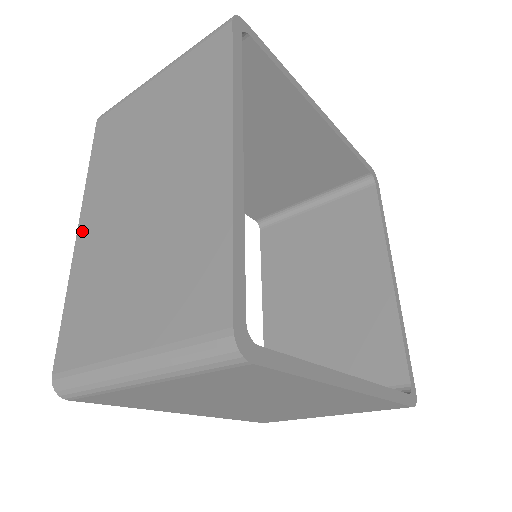
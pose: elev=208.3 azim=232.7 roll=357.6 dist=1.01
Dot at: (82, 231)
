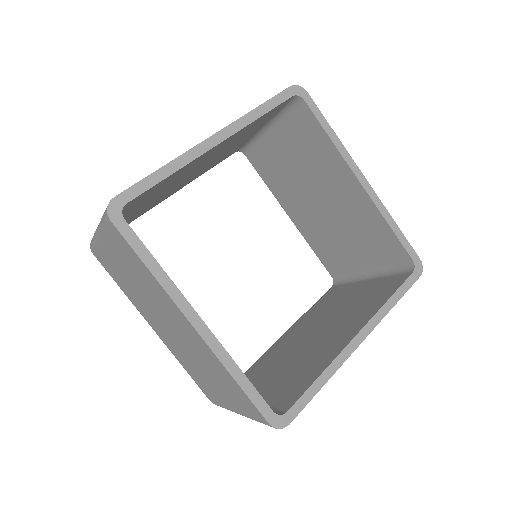
Dot at: occluded
